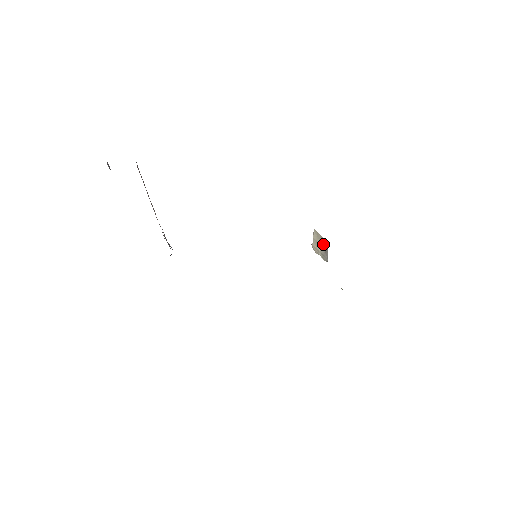
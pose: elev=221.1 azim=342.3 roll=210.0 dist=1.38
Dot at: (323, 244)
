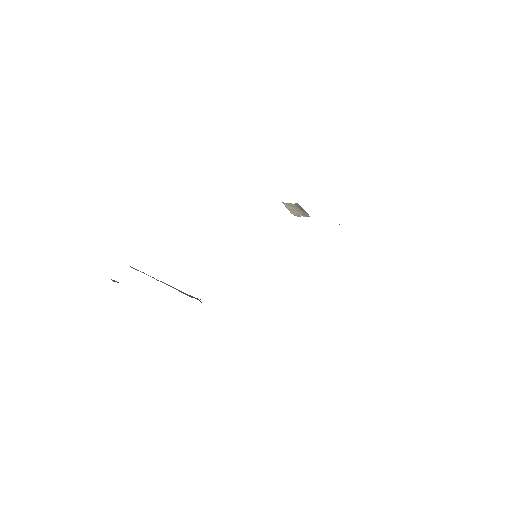
Dot at: (297, 207)
